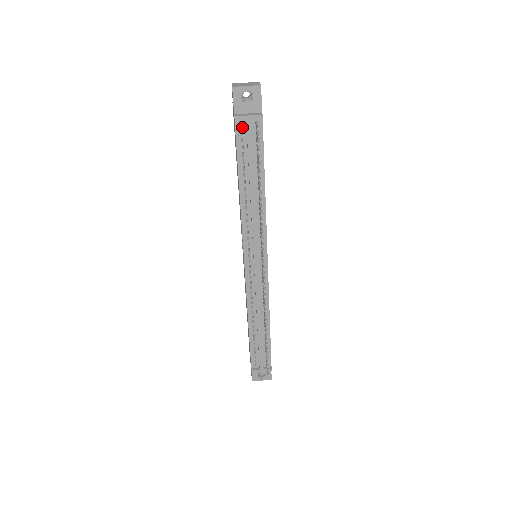
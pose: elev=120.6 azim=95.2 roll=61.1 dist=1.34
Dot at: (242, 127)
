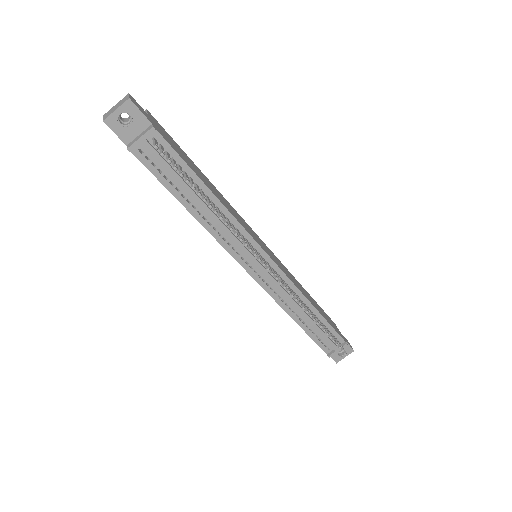
Dot at: (143, 153)
